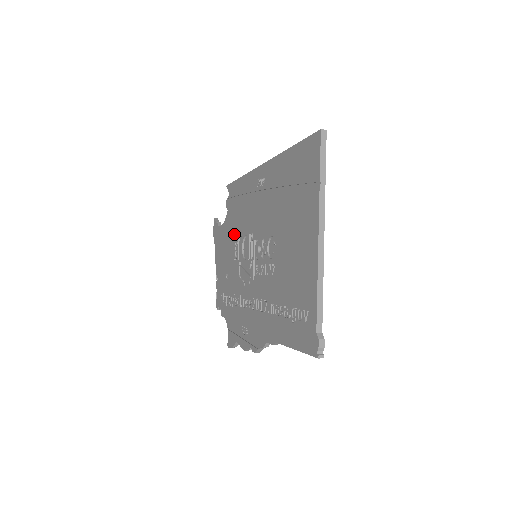
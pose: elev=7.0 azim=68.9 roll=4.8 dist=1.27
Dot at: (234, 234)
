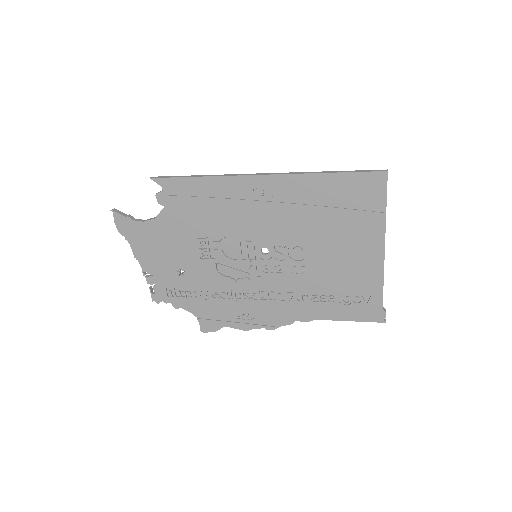
Dot at: (194, 234)
